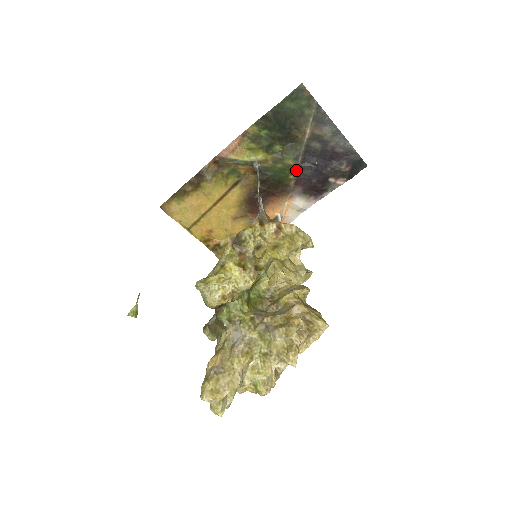
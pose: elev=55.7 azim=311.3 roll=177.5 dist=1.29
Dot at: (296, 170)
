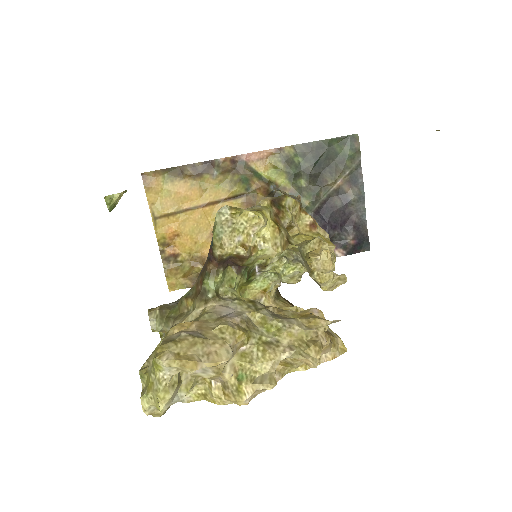
Dot at: occluded
